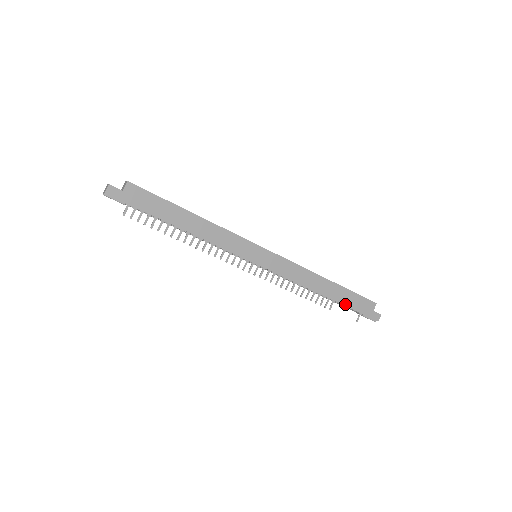
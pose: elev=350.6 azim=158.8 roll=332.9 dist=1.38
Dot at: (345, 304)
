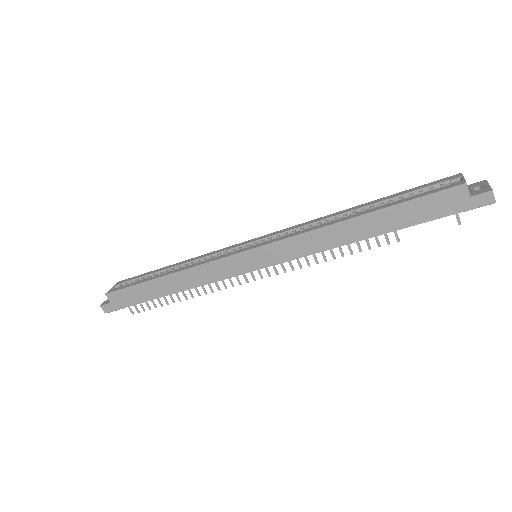
Dot at: (410, 224)
